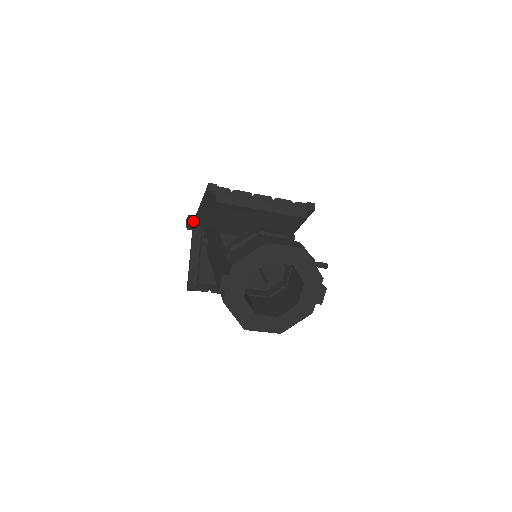
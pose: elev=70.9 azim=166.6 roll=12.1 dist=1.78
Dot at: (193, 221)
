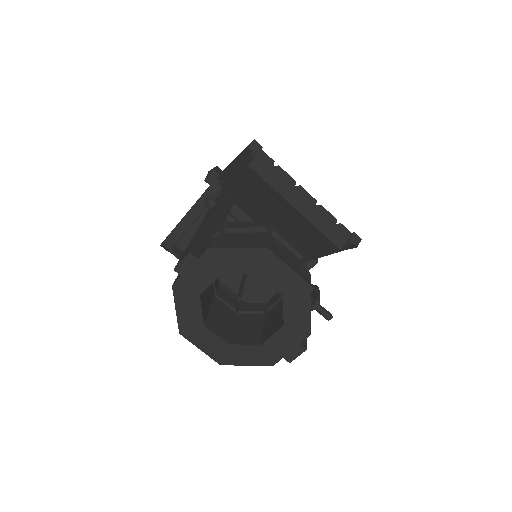
Dot at: (217, 175)
